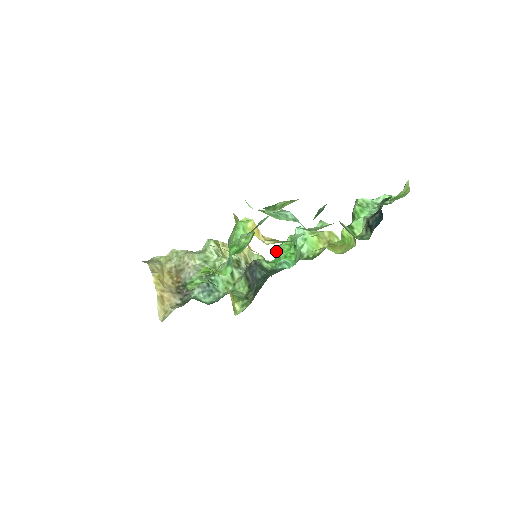
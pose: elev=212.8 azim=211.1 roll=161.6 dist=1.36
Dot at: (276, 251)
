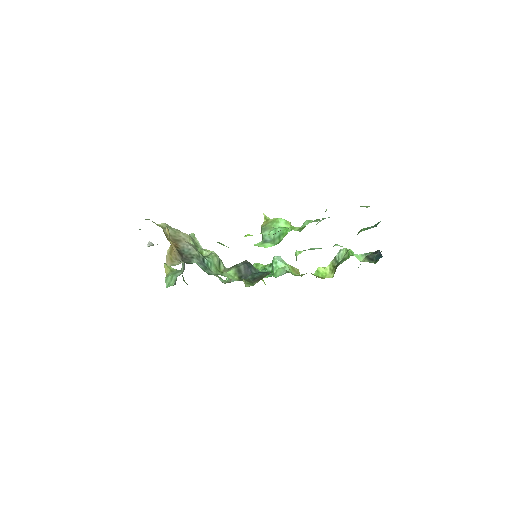
Dot at: occluded
